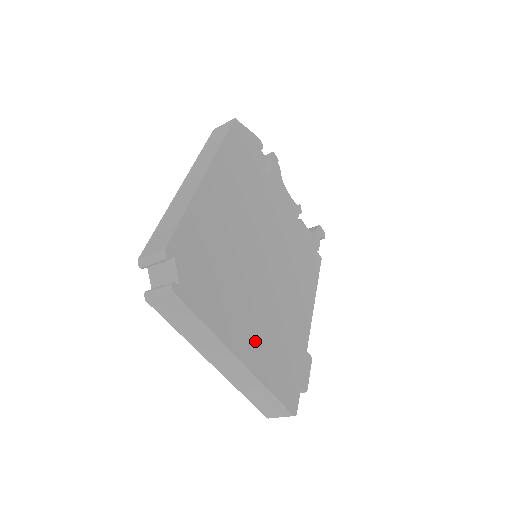
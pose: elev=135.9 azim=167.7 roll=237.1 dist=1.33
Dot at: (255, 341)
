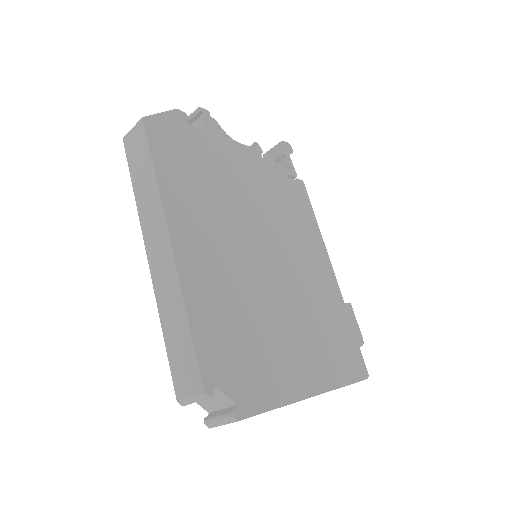
Dot at: (312, 359)
